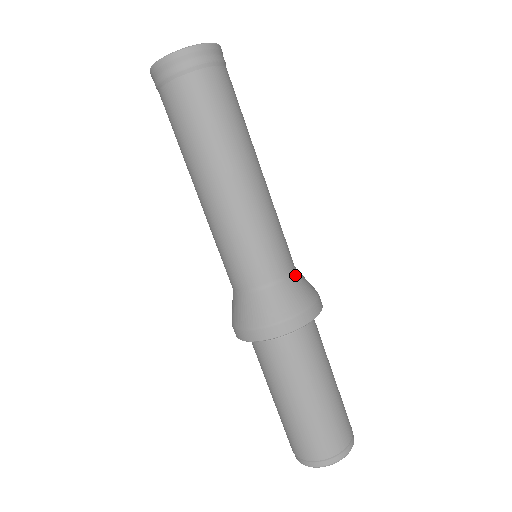
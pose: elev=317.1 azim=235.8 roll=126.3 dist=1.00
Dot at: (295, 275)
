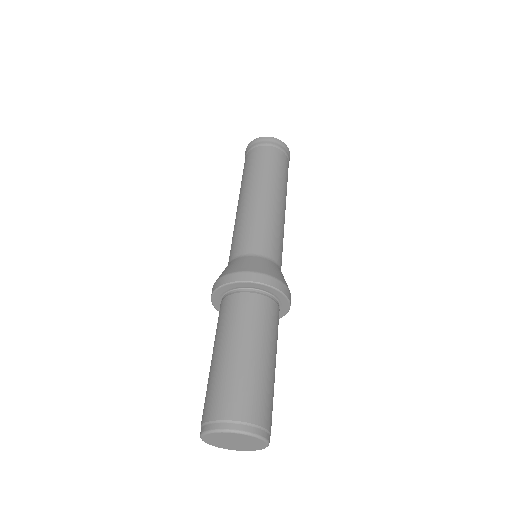
Dot at: (270, 261)
